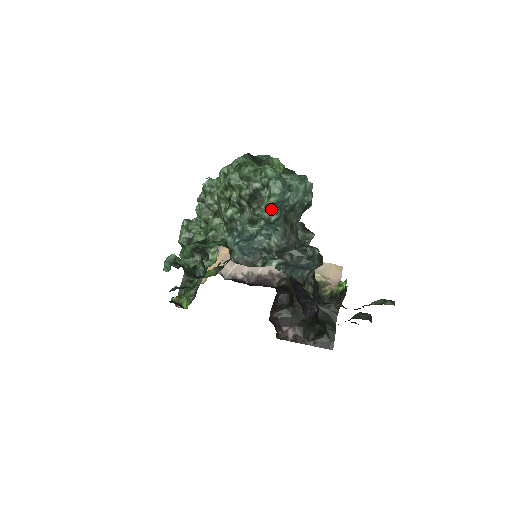
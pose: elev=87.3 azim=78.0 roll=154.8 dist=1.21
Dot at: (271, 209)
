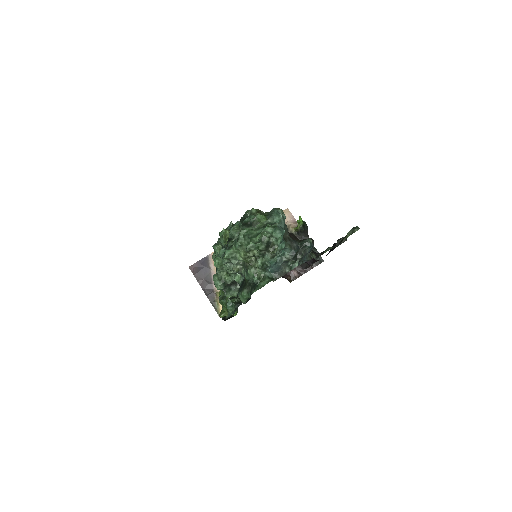
Dot at: (279, 244)
